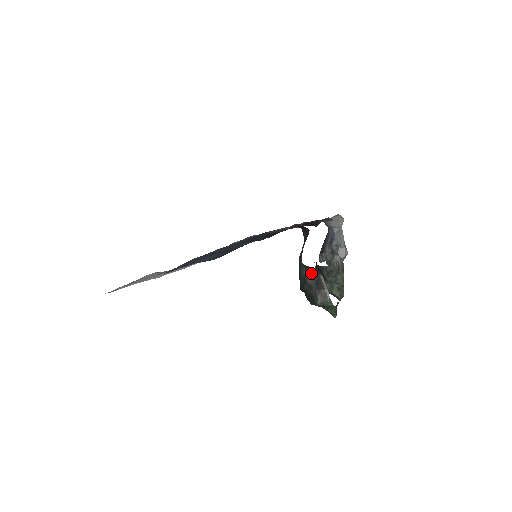
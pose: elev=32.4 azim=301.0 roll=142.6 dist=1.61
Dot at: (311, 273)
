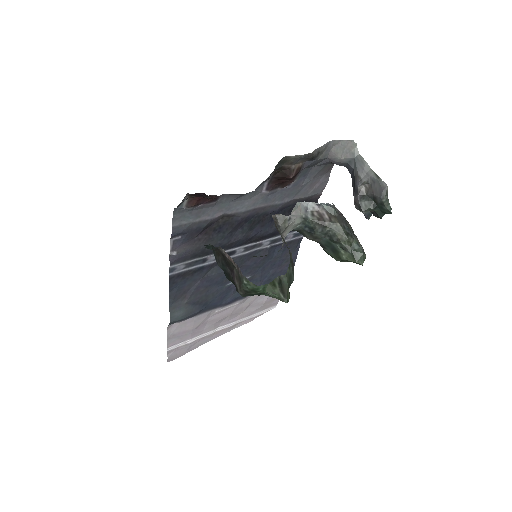
Dot at: (215, 252)
